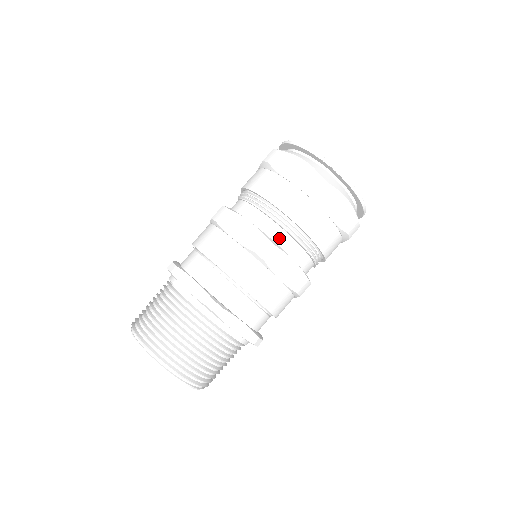
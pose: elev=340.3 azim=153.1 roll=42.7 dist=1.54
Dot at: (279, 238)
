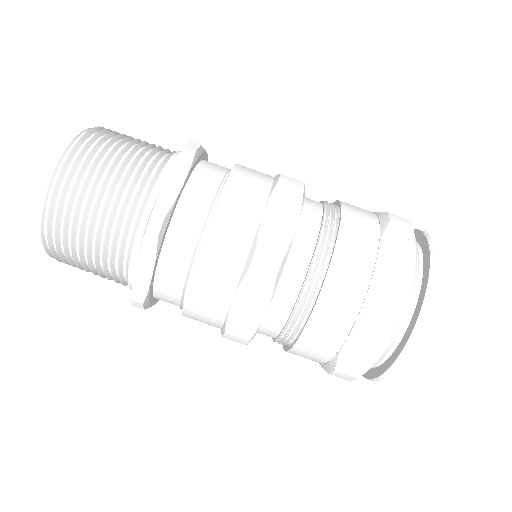
Dot at: (310, 208)
